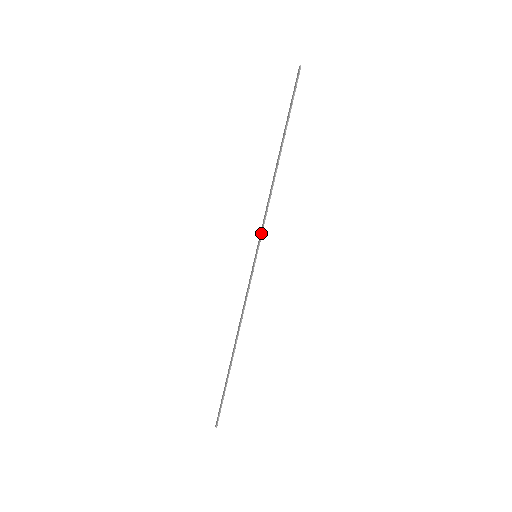
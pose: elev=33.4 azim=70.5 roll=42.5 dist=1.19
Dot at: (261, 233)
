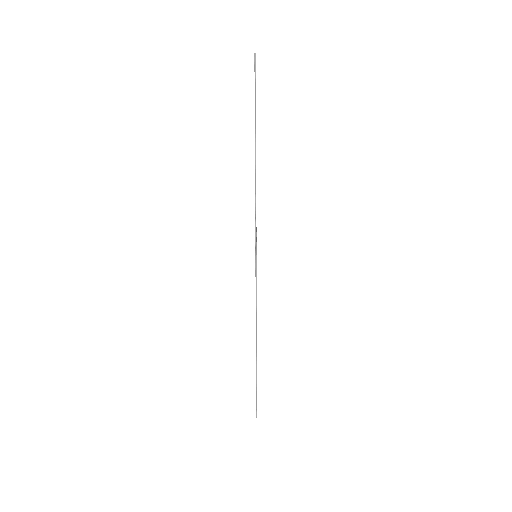
Dot at: (255, 233)
